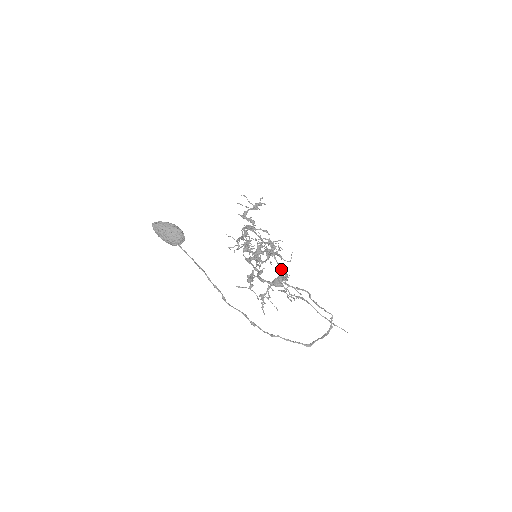
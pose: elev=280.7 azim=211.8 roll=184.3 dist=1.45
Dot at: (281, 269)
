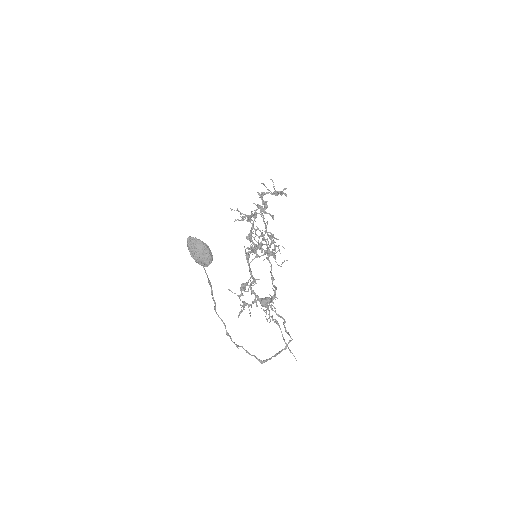
Dot at: (272, 283)
